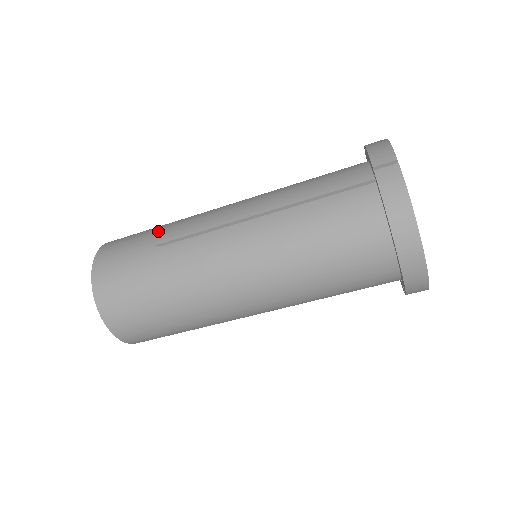
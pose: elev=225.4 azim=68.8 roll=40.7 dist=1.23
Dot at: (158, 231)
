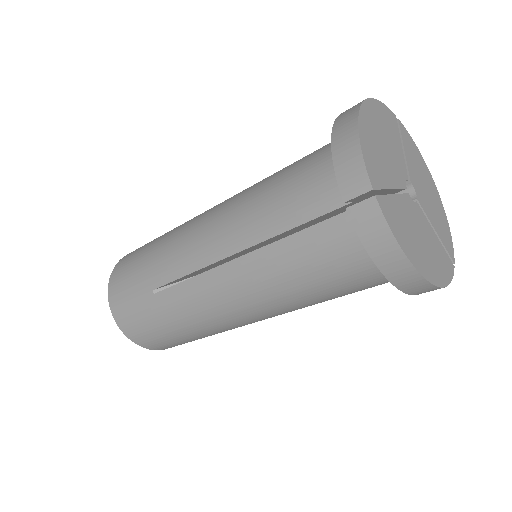
Dot at: (149, 268)
